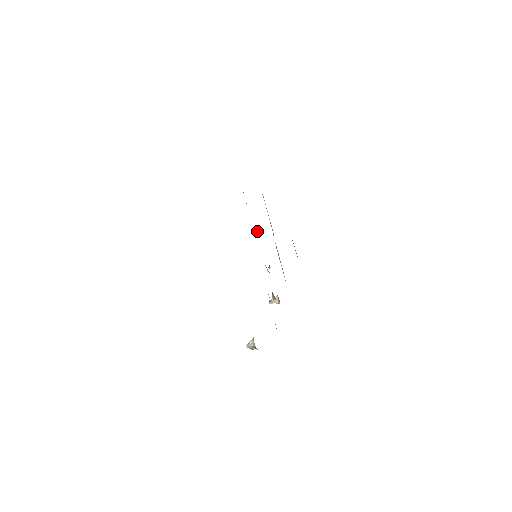
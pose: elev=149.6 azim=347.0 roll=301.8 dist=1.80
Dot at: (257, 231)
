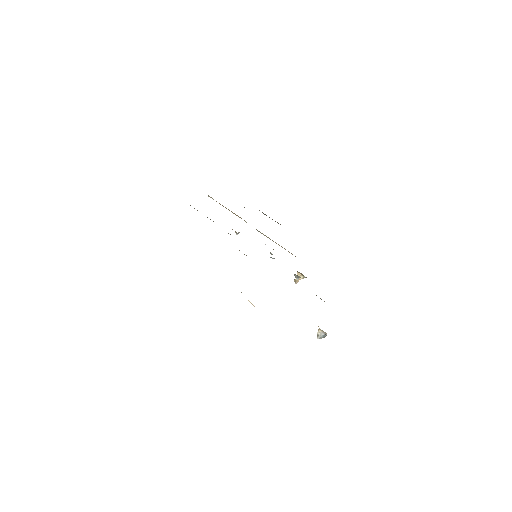
Dot at: occluded
